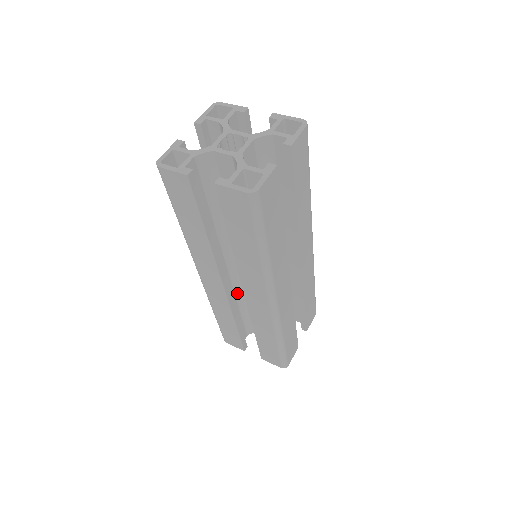
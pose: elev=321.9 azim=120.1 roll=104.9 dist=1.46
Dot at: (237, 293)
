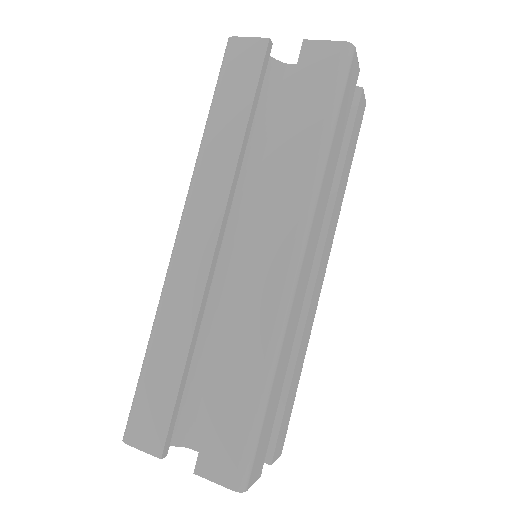
Dot at: (204, 313)
